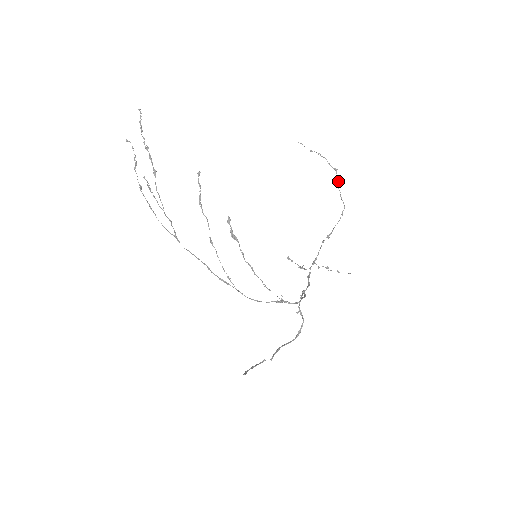
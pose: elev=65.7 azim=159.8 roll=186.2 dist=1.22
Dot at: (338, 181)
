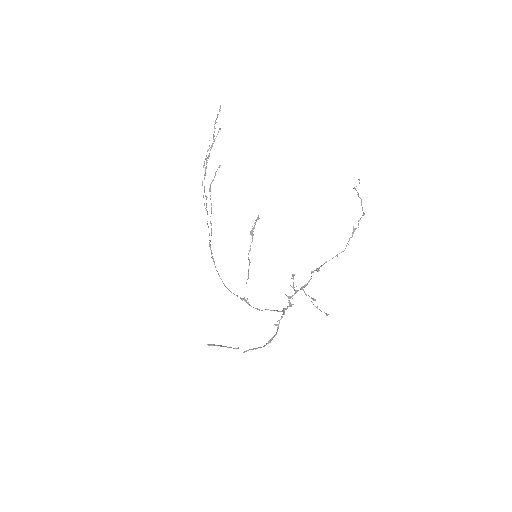
Dot at: (358, 225)
